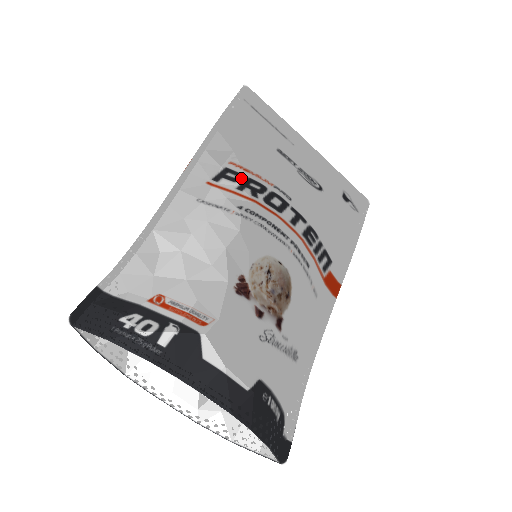
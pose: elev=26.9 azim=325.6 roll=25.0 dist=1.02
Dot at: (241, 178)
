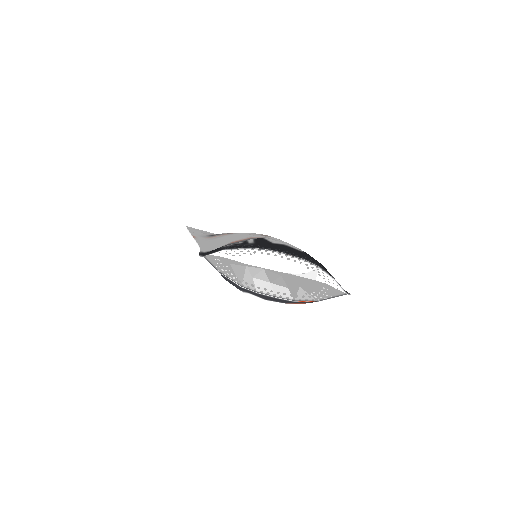
Dot at: occluded
